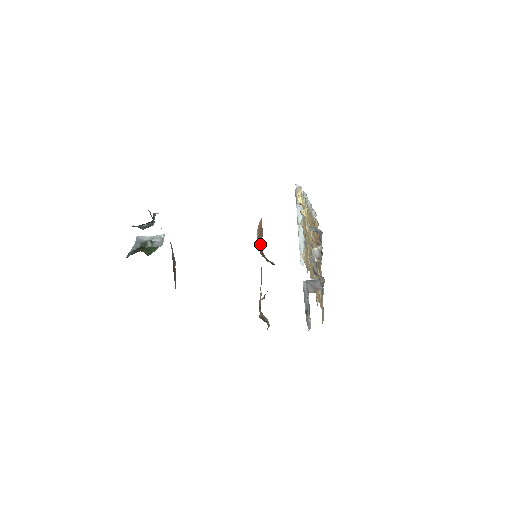
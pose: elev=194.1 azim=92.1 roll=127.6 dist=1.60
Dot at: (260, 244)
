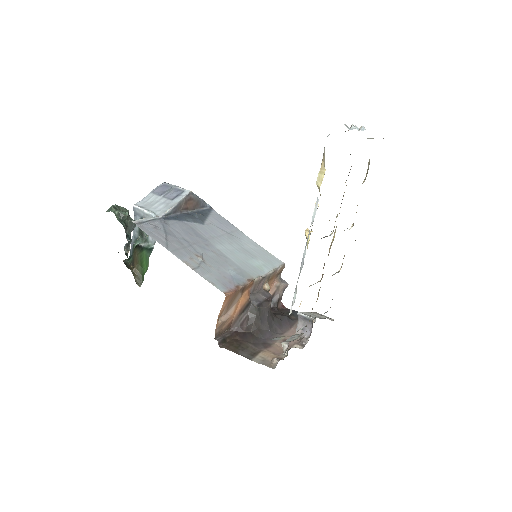
Dot at: (236, 300)
